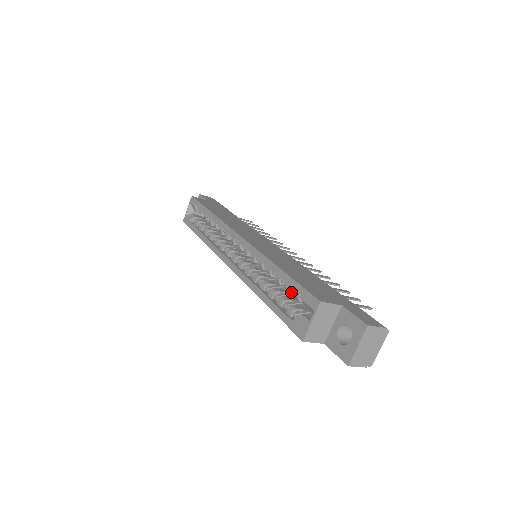
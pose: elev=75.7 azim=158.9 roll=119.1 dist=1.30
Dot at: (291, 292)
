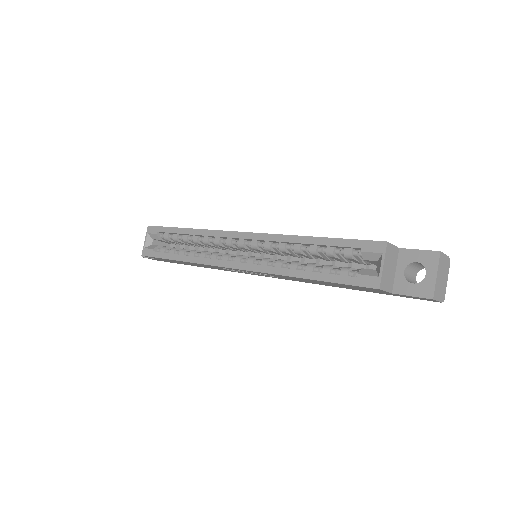
Dot at: (335, 256)
